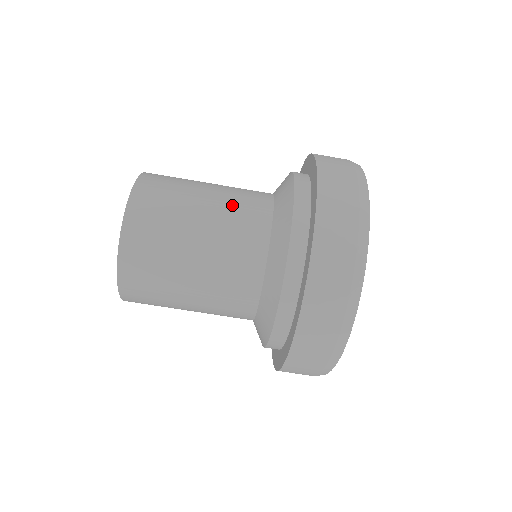
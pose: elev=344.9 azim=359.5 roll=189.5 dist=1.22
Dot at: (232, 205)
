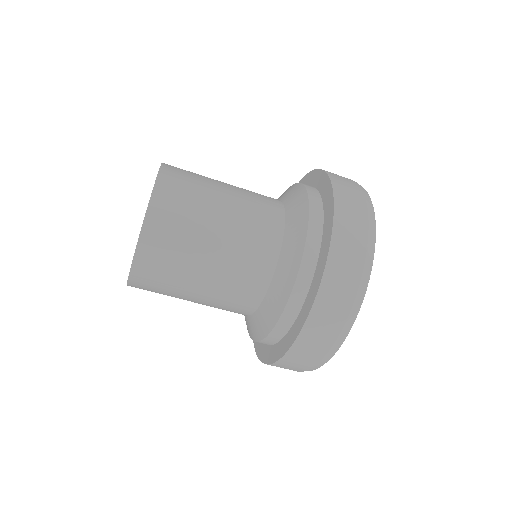
Dot at: (241, 248)
